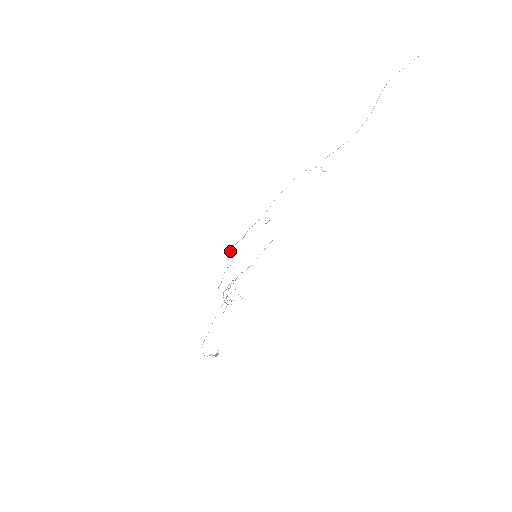
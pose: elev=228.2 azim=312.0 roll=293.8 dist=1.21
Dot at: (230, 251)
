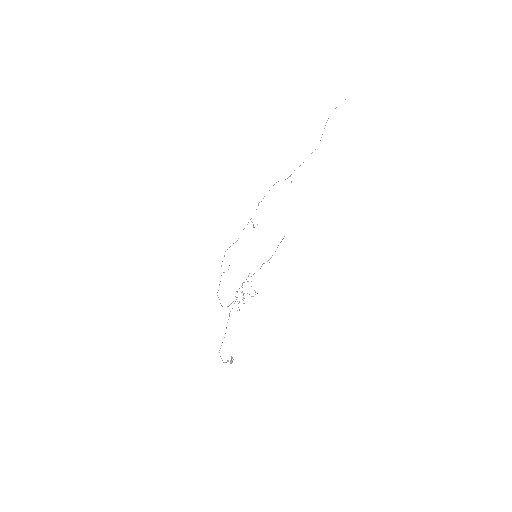
Dot at: (224, 256)
